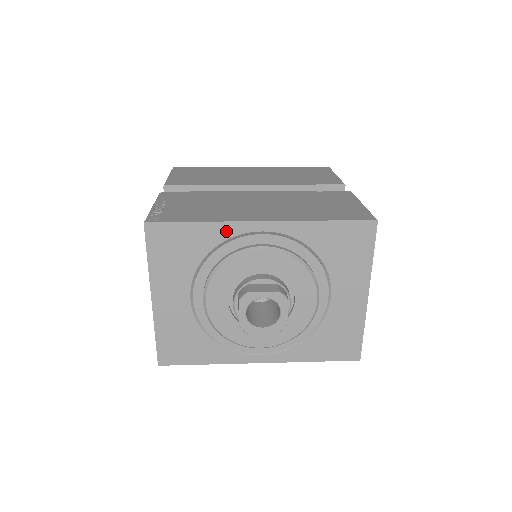
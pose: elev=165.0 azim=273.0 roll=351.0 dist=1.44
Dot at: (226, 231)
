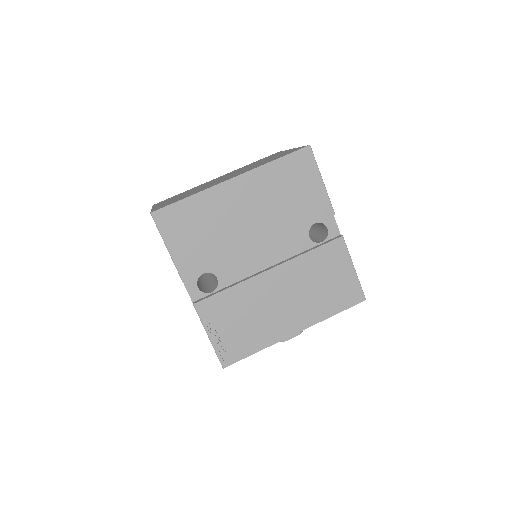
Dot at: occluded
